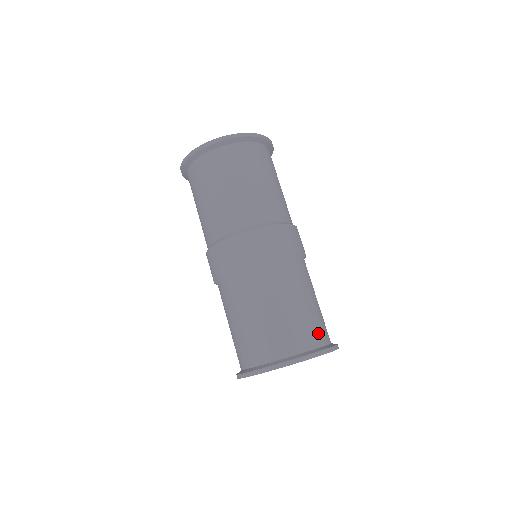
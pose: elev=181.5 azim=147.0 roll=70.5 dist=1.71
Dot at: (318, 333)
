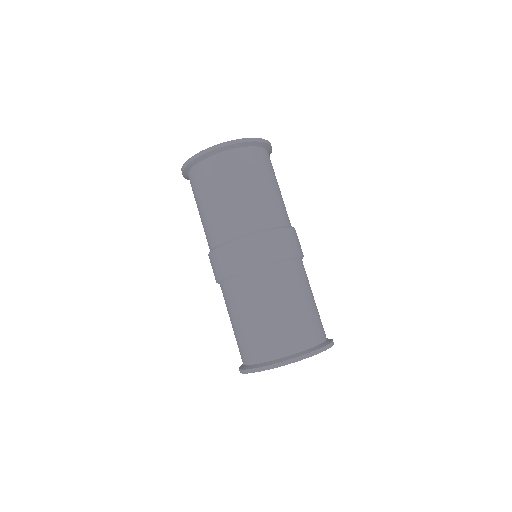
Dot at: (288, 342)
